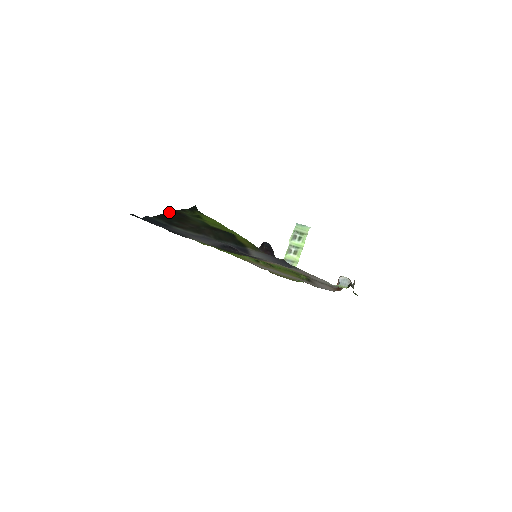
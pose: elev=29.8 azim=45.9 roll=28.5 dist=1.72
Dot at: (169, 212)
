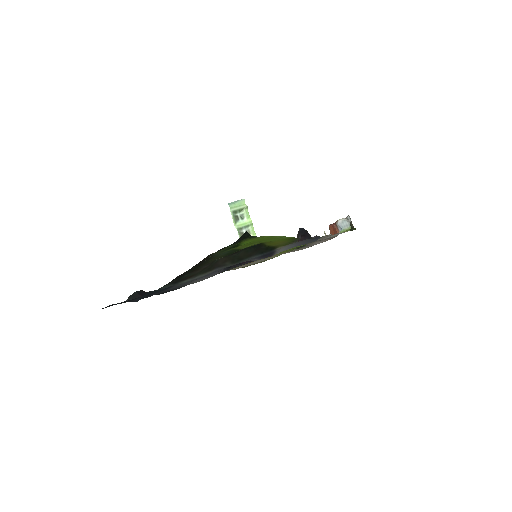
Dot at: occluded
